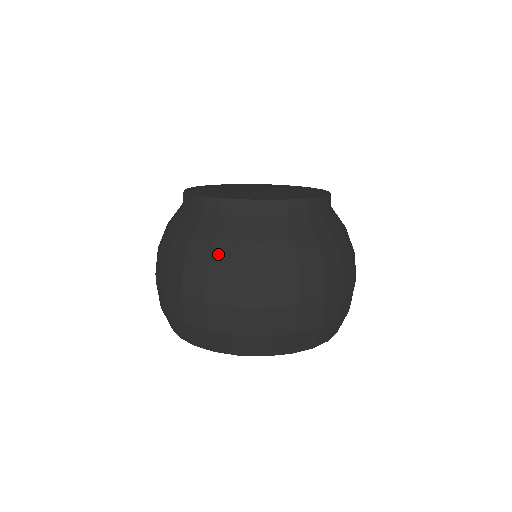
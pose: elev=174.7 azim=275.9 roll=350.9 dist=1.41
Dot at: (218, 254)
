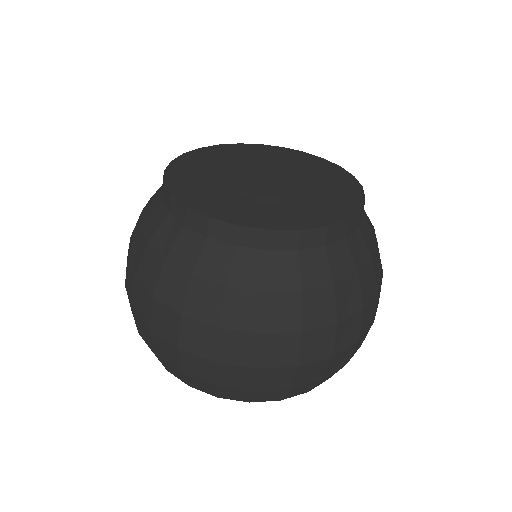
Dot at: (343, 298)
